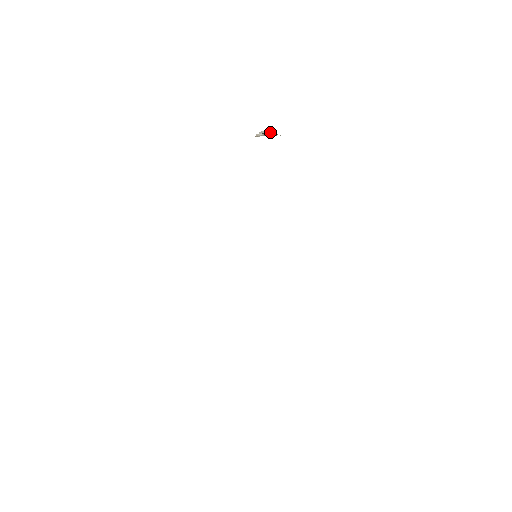
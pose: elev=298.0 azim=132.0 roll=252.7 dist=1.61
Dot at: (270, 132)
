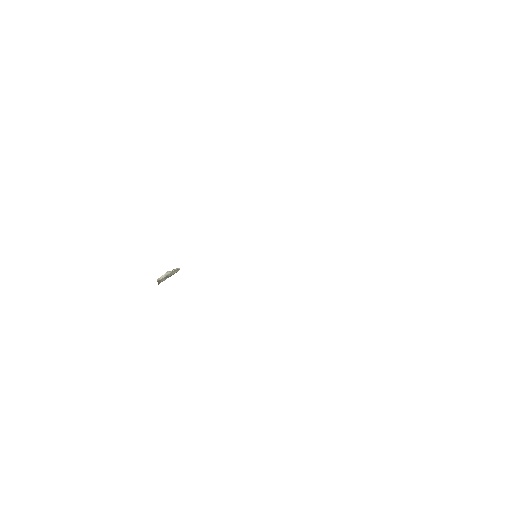
Dot at: (169, 271)
